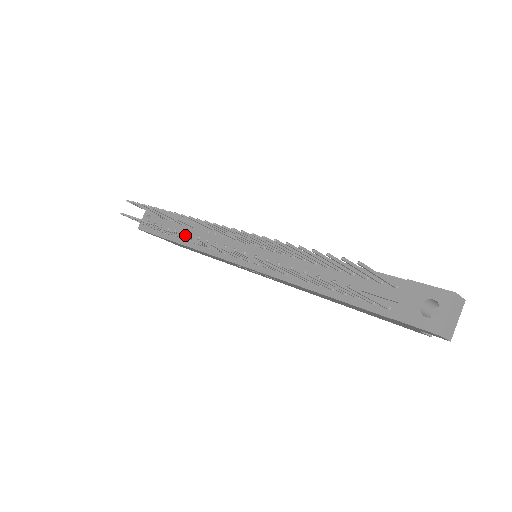
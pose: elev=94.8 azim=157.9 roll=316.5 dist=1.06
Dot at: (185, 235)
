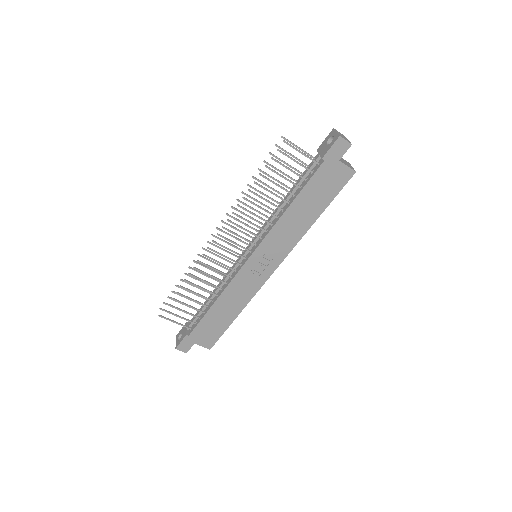
Dot at: (205, 255)
